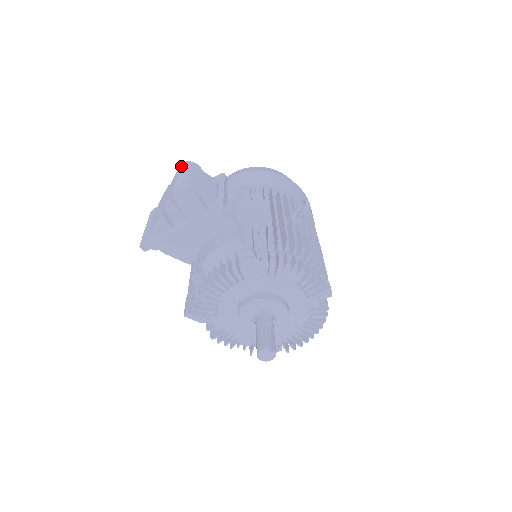
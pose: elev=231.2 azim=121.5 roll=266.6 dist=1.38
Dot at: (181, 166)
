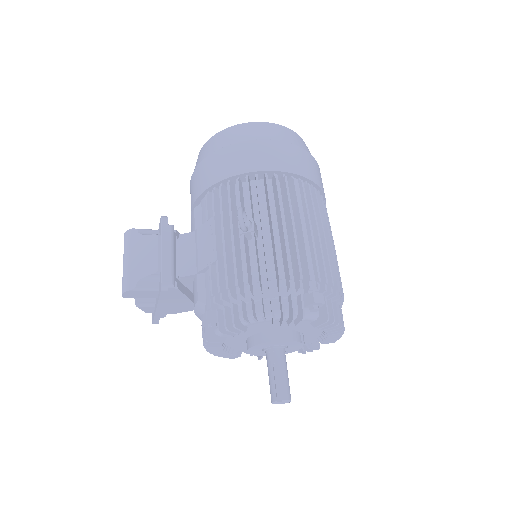
Dot at: occluded
